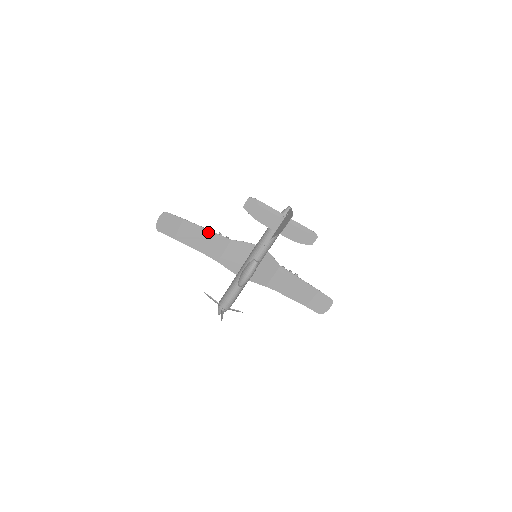
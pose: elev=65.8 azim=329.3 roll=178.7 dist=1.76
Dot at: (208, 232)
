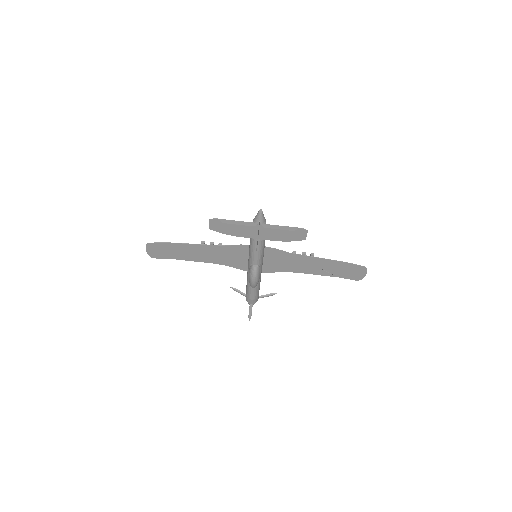
Dot at: (198, 246)
